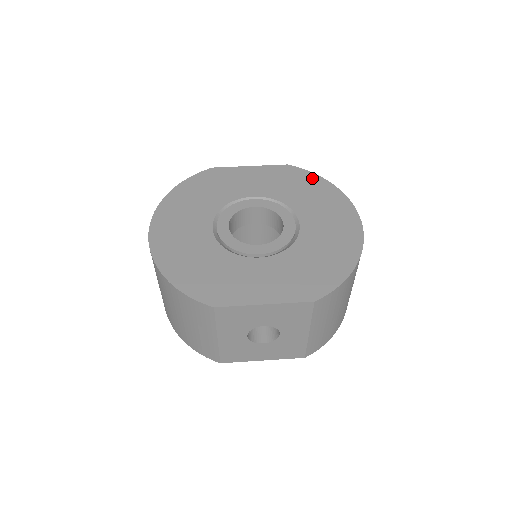
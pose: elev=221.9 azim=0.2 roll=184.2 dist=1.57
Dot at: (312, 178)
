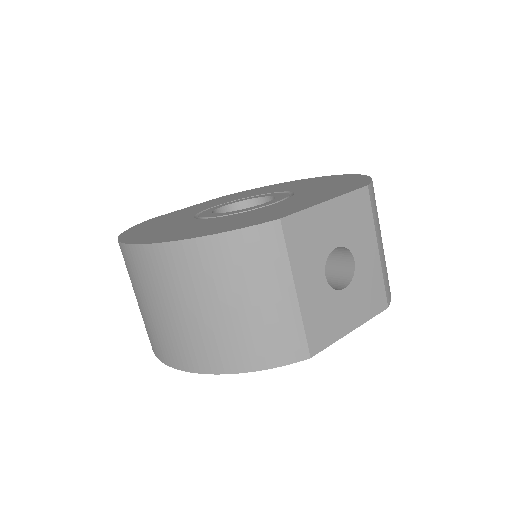
Dot at: (255, 189)
